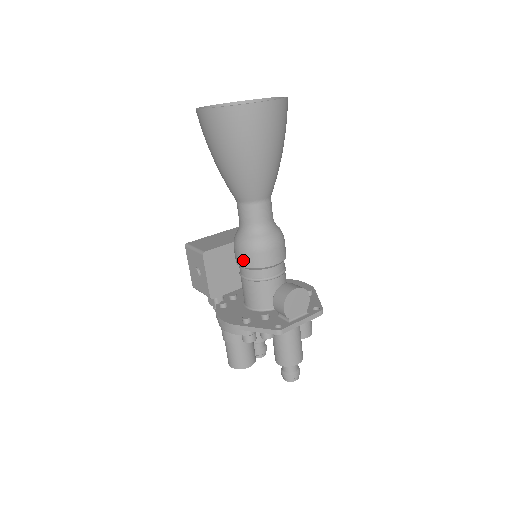
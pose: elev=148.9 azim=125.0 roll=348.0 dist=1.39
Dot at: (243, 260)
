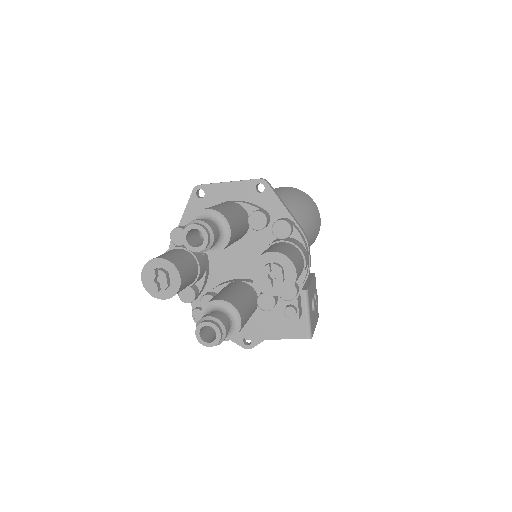
Dot at: occluded
